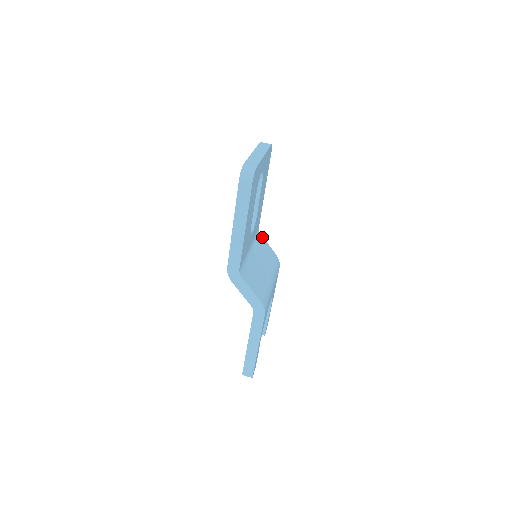
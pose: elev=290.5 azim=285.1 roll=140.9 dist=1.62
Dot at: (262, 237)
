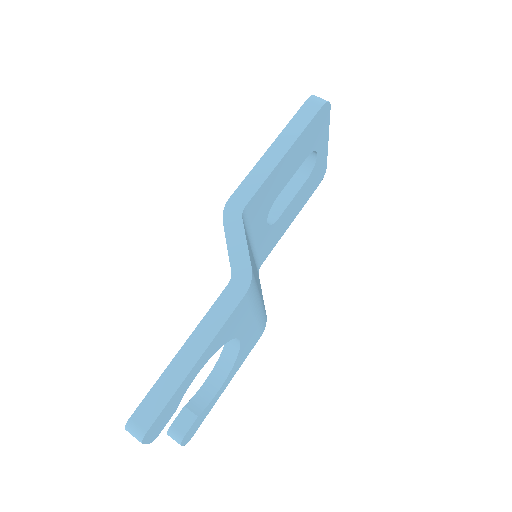
Dot at: (259, 279)
